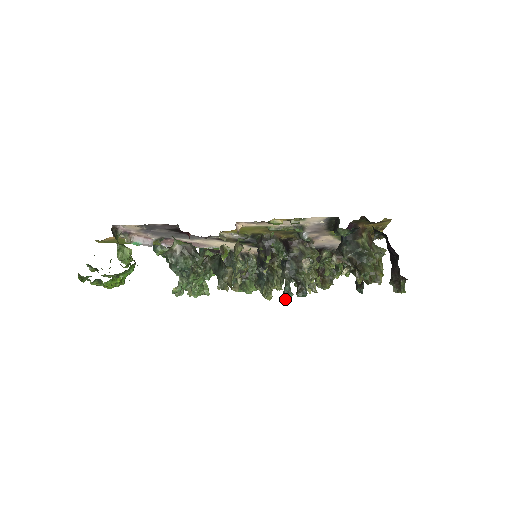
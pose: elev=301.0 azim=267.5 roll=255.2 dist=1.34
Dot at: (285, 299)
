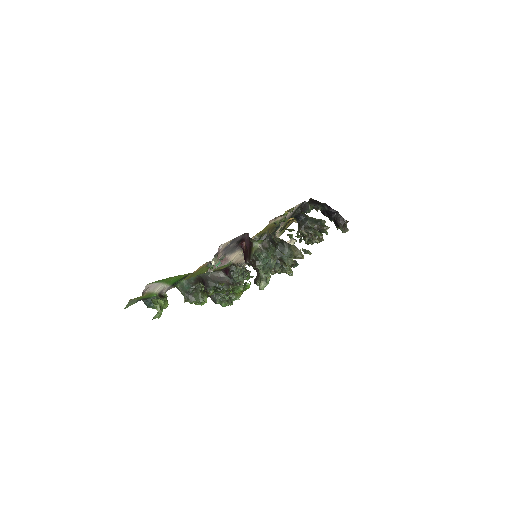
Dot at: occluded
